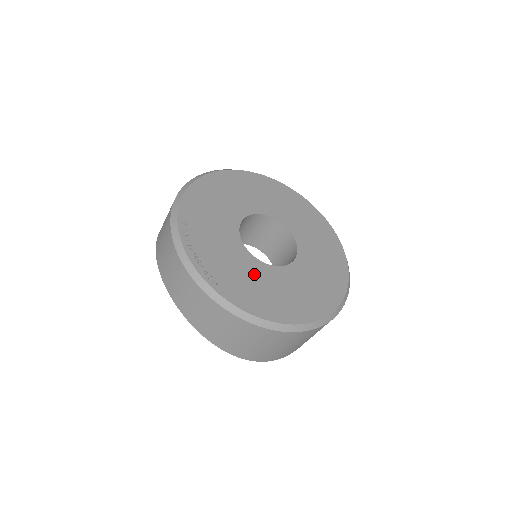
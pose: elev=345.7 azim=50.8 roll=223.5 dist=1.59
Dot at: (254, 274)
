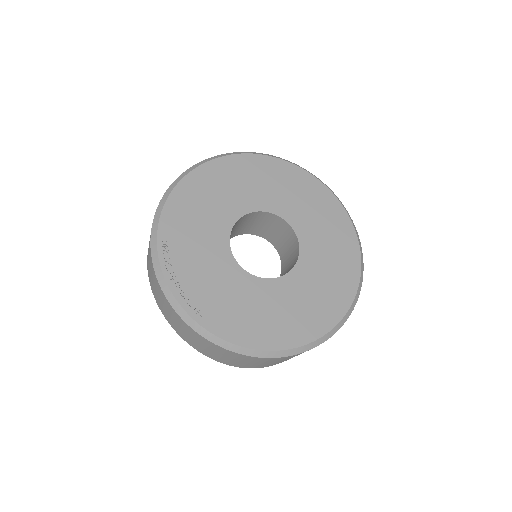
Dot at: (246, 294)
